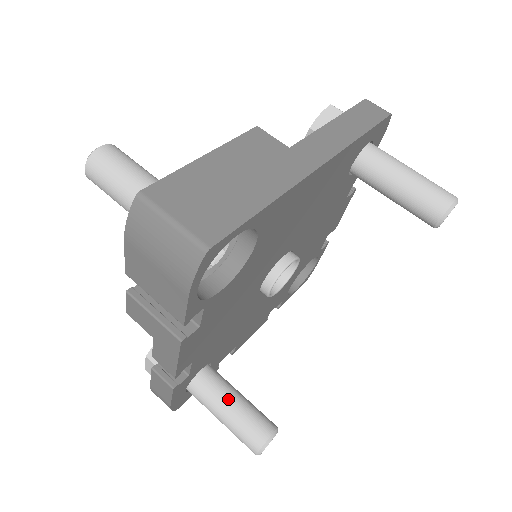
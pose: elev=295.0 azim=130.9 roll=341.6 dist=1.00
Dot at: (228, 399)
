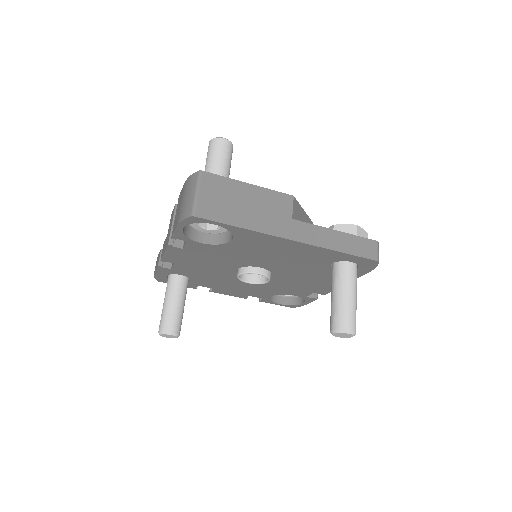
Dot at: (175, 299)
